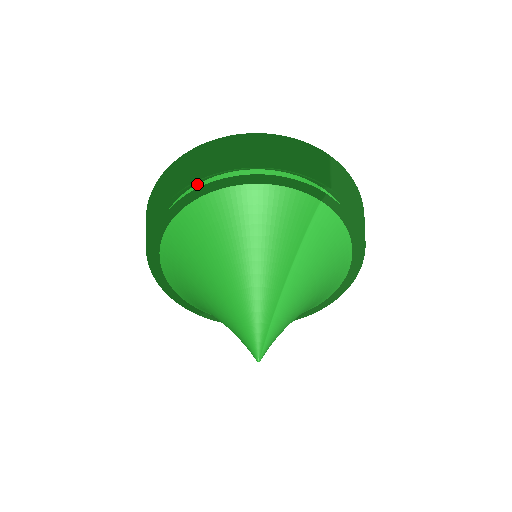
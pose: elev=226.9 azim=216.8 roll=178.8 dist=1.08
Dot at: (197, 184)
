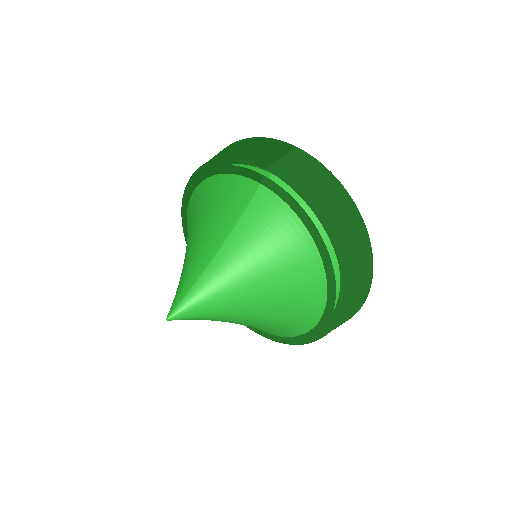
Dot at: occluded
